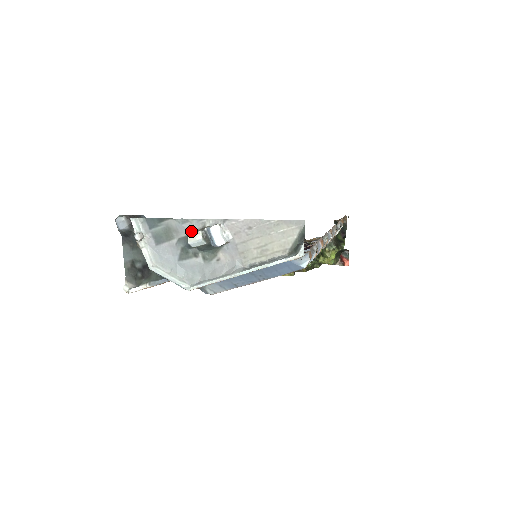
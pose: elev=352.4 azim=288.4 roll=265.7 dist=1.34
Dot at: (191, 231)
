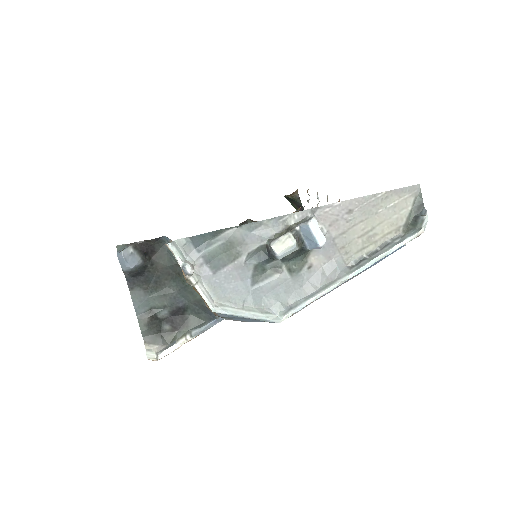
Dot at: (268, 237)
